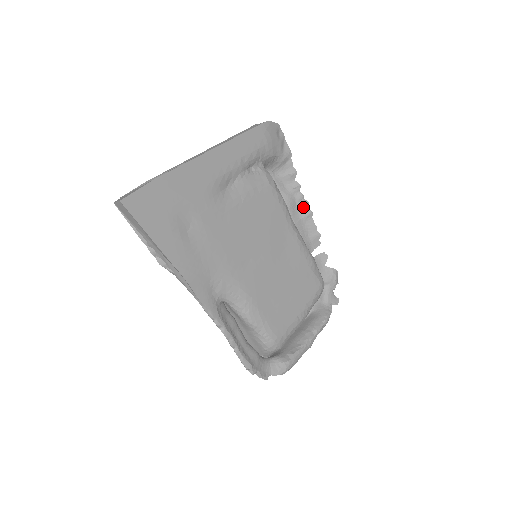
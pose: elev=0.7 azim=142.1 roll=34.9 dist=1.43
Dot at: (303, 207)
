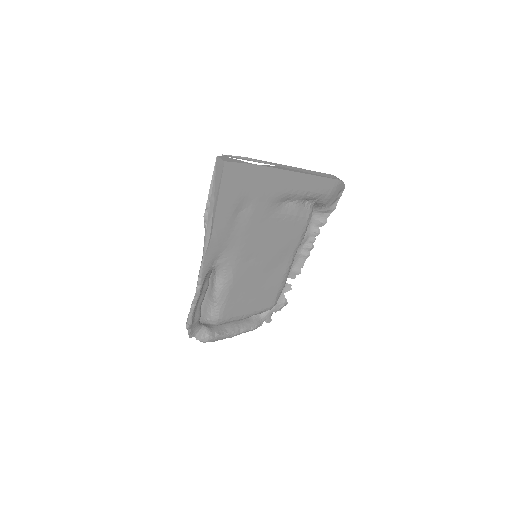
Dot at: (308, 248)
